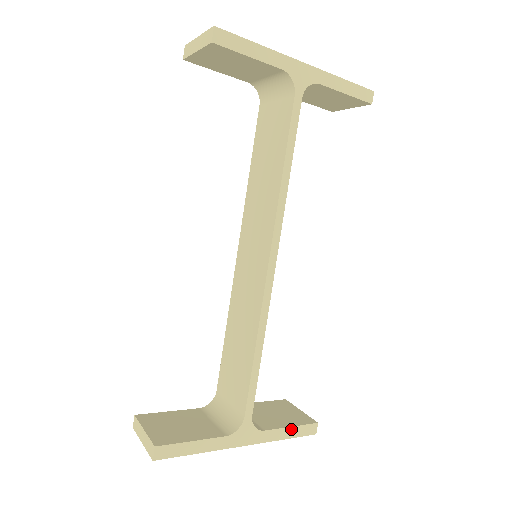
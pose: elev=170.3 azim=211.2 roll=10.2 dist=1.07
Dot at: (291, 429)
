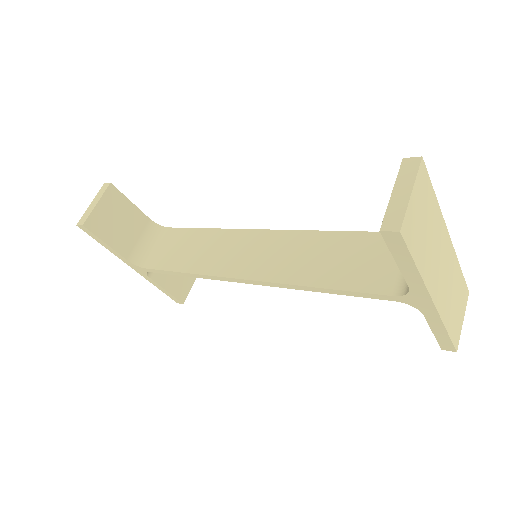
Dot at: (166, 291)
